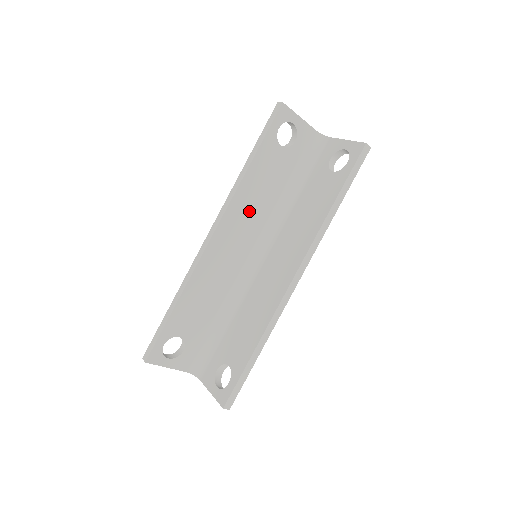
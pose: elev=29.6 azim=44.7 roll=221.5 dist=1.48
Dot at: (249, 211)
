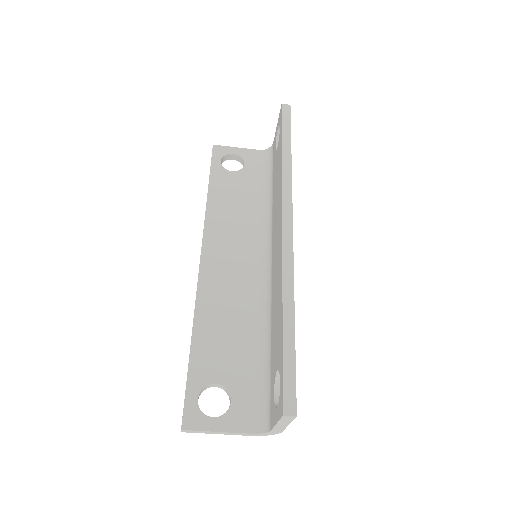
Dot at: (230, 229)
